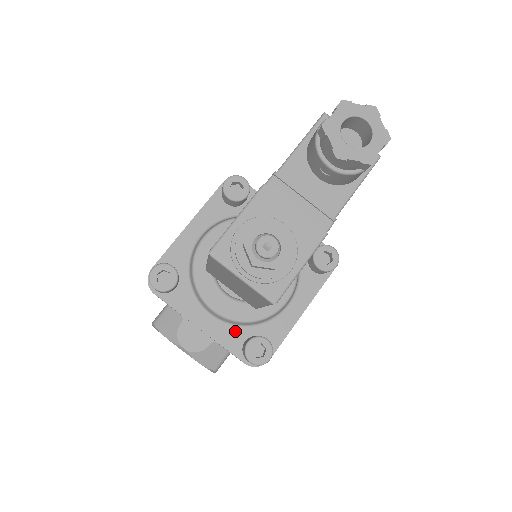
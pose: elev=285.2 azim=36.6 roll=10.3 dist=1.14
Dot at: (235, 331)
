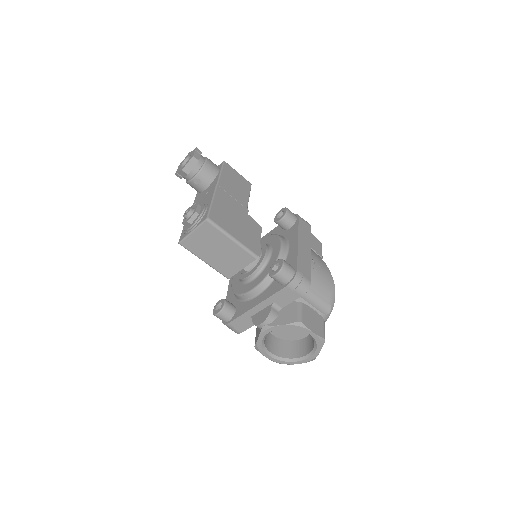
Dot at: (272, 285)
